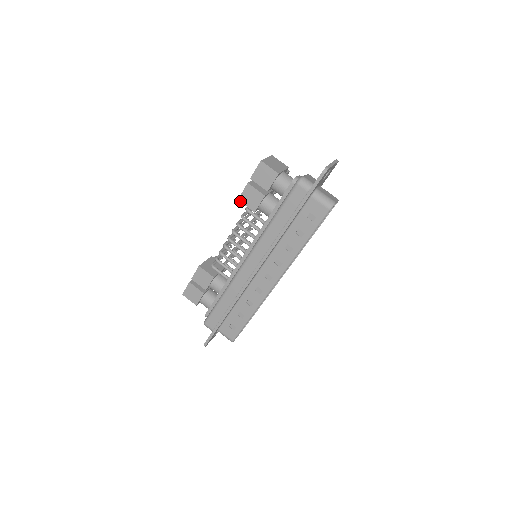
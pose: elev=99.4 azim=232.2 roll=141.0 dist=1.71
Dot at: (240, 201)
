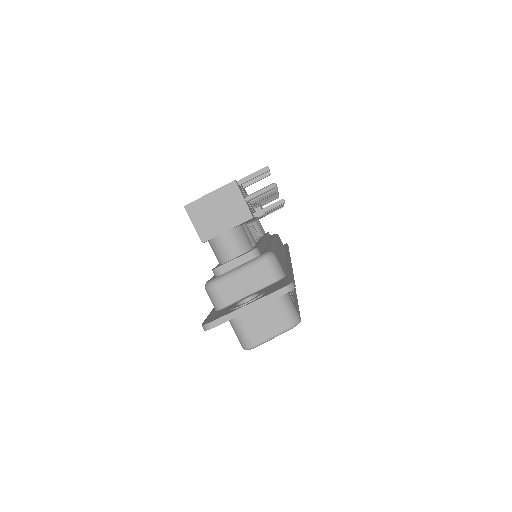
Dot at: occluded
